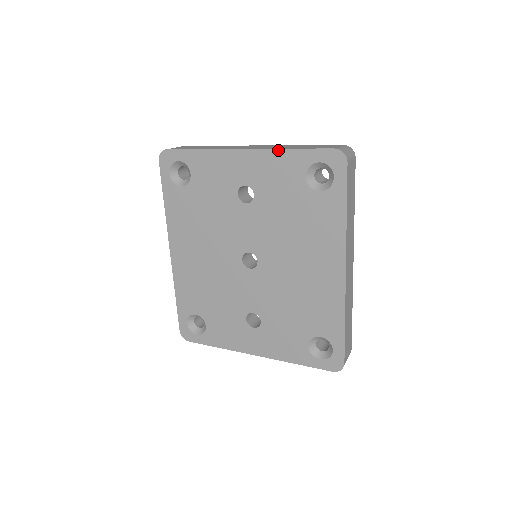
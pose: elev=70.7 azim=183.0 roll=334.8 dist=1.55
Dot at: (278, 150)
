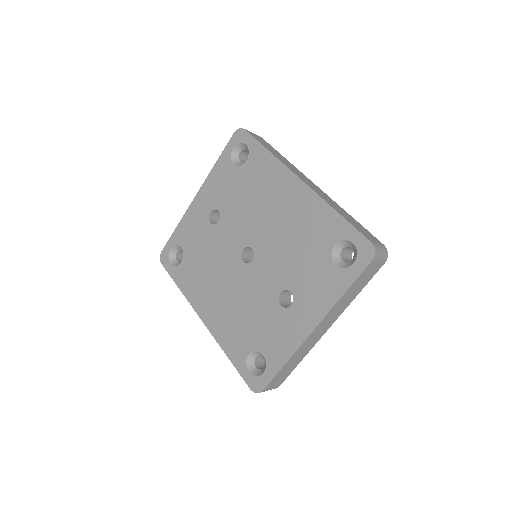
Dot at: (211, 172)
